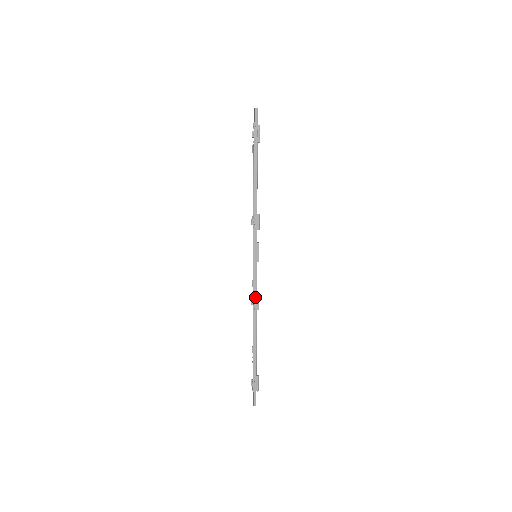
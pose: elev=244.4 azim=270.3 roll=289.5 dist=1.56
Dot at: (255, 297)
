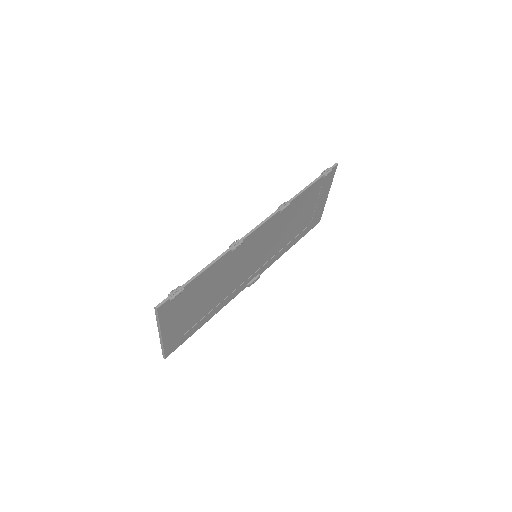
Dot at: (239, 241)
